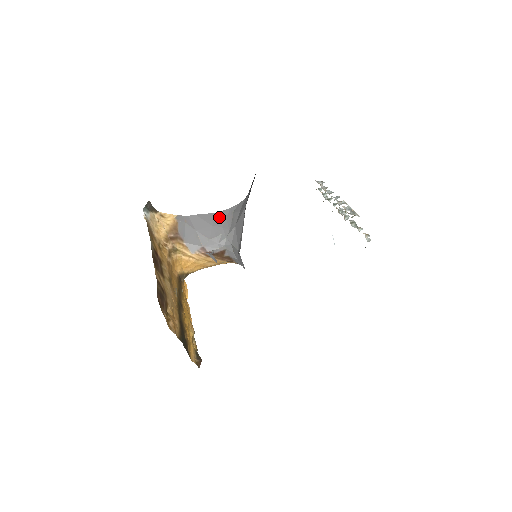
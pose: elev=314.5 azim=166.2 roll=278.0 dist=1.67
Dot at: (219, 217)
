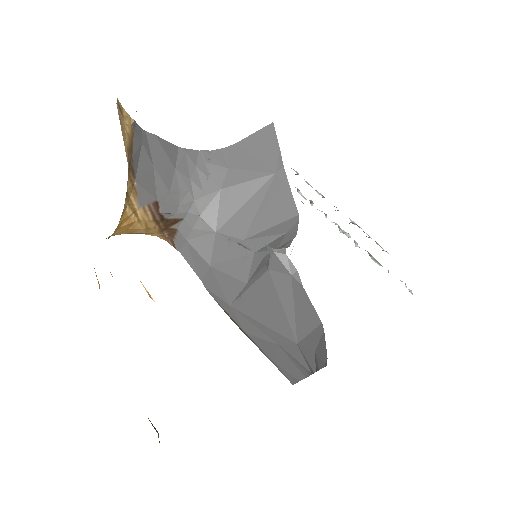
Dot at: (185, 158)
